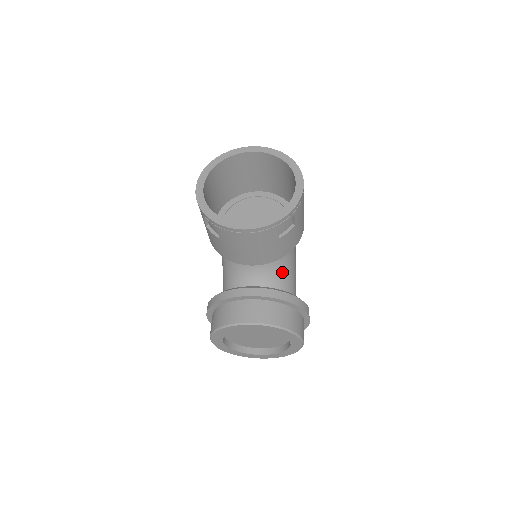
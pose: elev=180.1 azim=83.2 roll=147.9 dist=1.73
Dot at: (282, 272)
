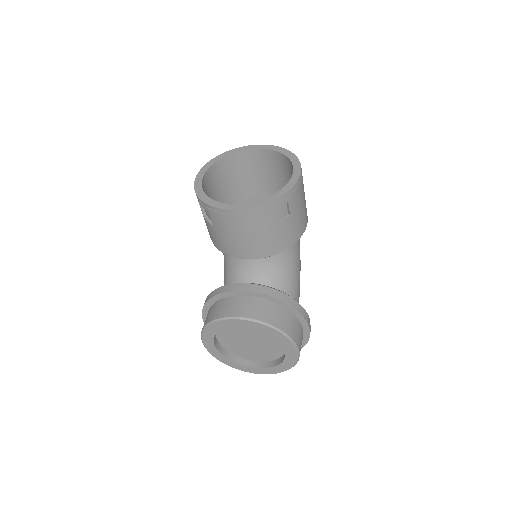
Dot at: (281, 273)
